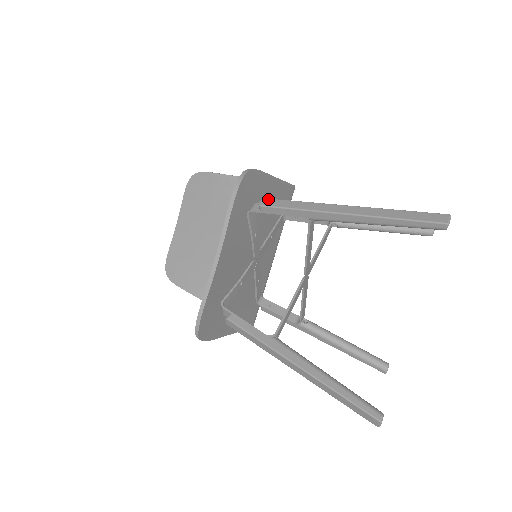
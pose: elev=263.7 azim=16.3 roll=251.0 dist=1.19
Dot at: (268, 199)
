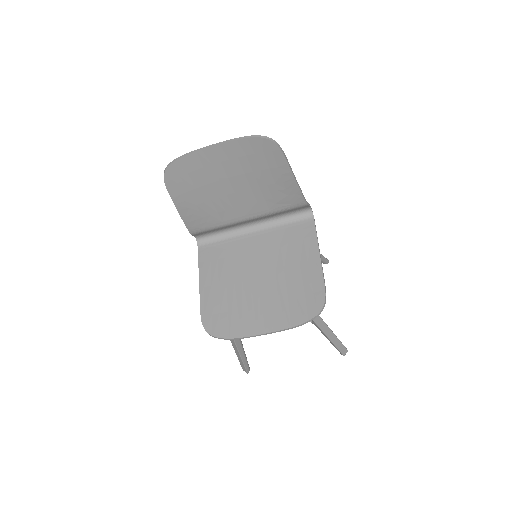
Dot at: occluded
